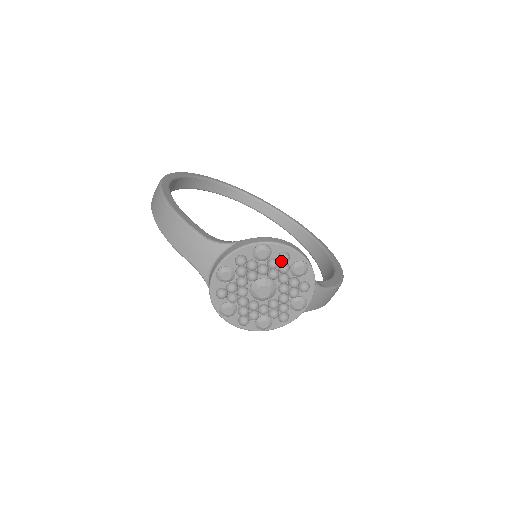
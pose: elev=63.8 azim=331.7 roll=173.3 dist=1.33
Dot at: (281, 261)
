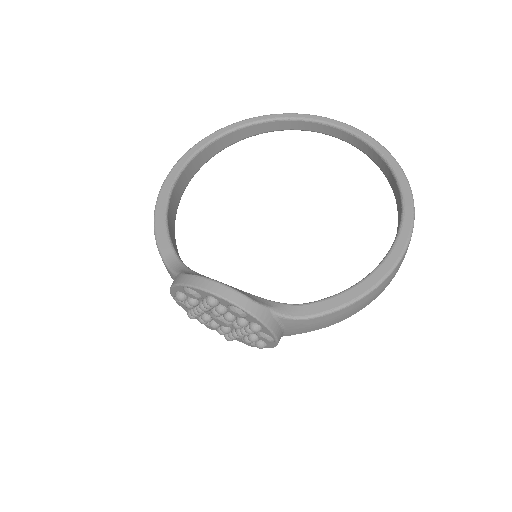
Dot at: (209, 305)
